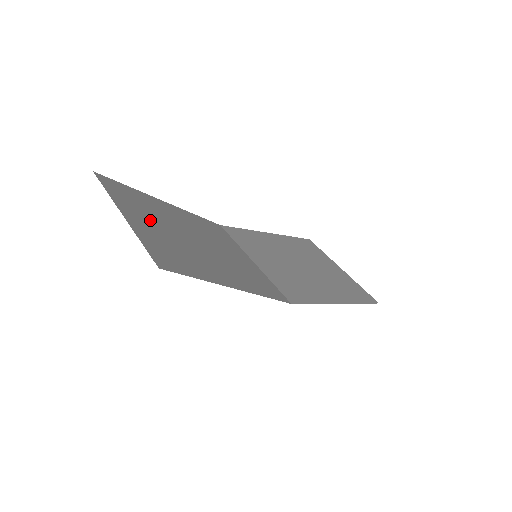
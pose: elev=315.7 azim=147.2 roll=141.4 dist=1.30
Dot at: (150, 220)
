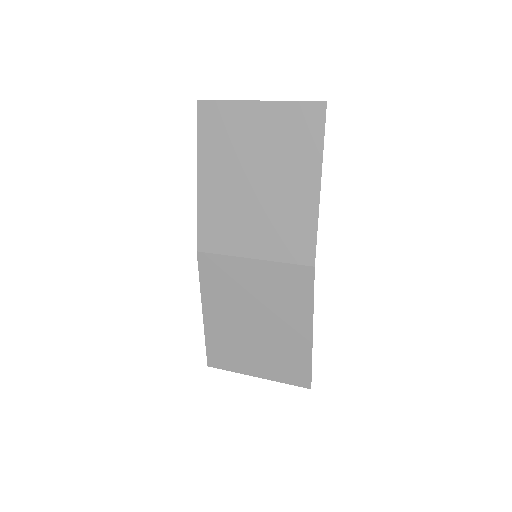
Dot at: (251, 133)
